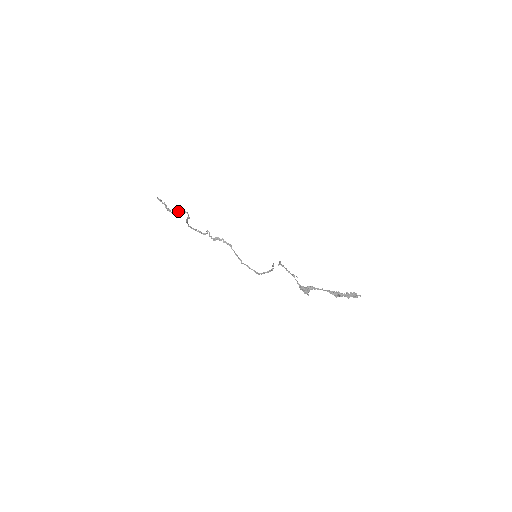
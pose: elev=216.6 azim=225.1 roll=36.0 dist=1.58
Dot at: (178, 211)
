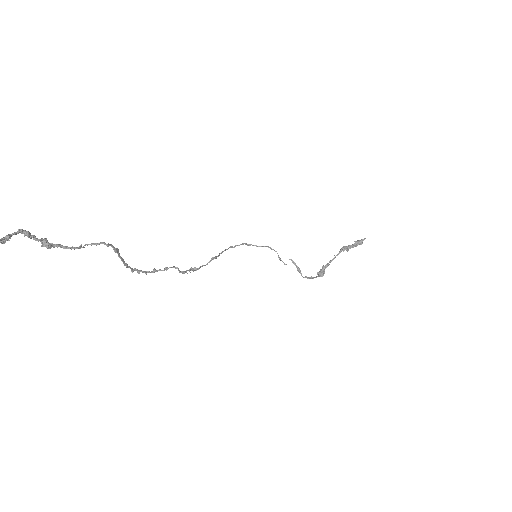
Dot at: occluded
